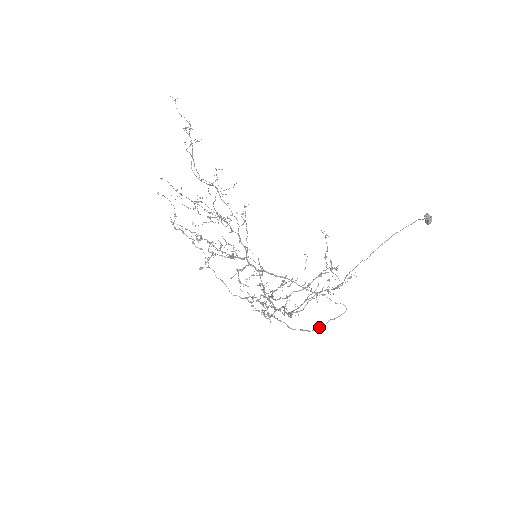
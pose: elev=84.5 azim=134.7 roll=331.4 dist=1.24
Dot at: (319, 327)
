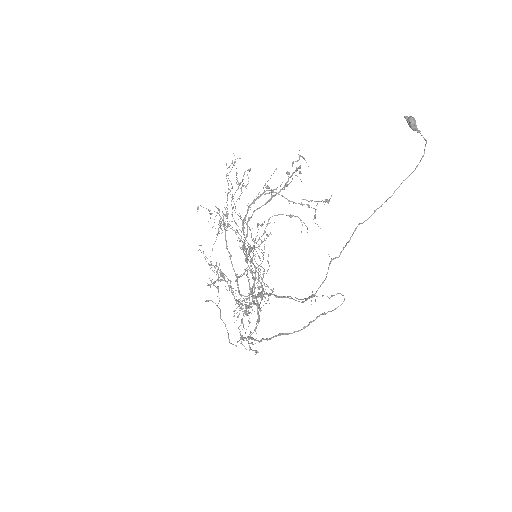
Dot at: (303, 327)
